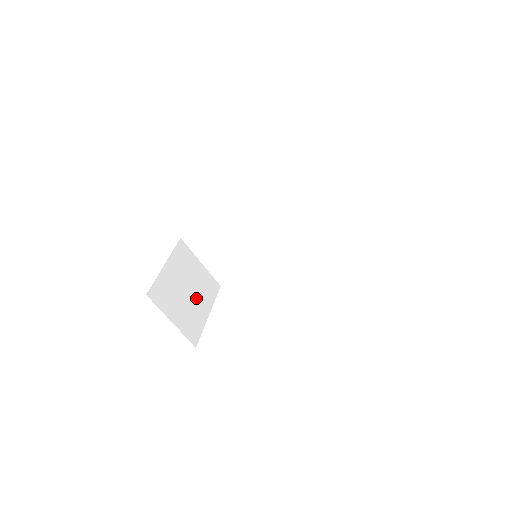
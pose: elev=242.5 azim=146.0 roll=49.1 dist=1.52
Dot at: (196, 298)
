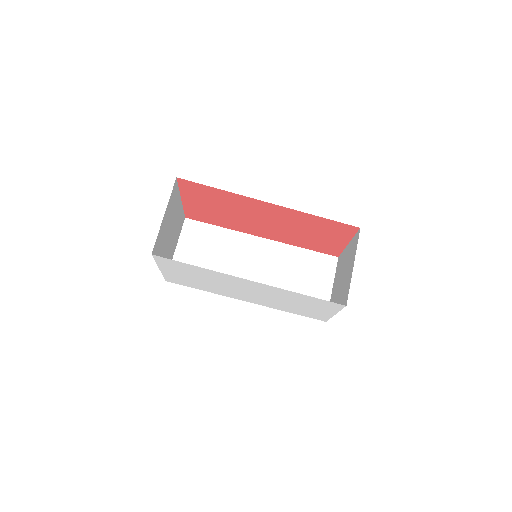
Dot at: (167, 247)
